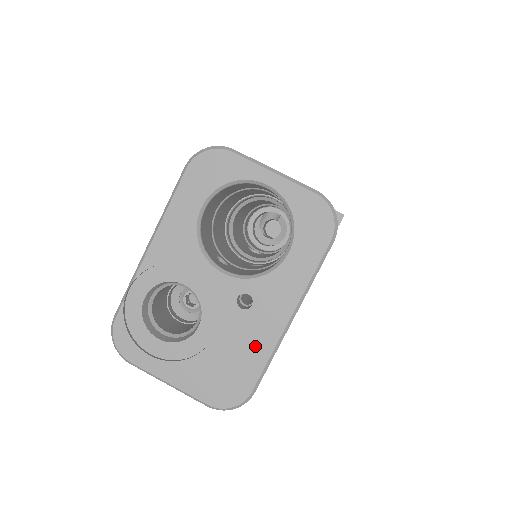
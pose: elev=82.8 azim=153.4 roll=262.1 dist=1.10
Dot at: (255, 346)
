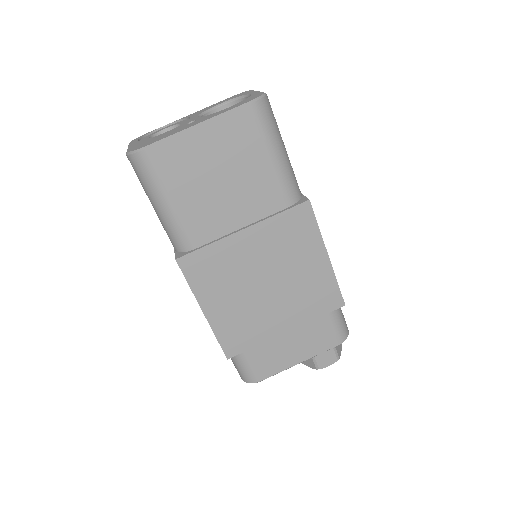
Dot at: (172, 133)
